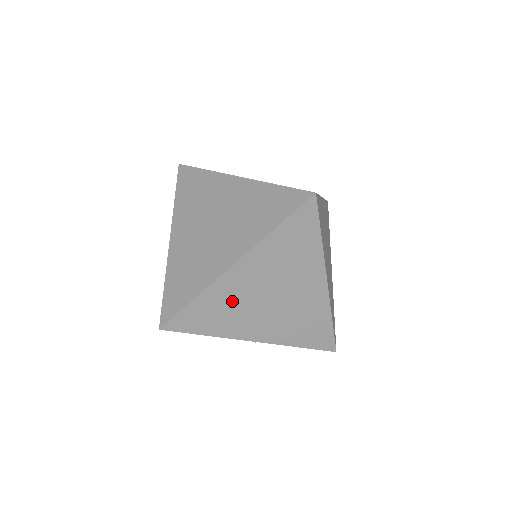
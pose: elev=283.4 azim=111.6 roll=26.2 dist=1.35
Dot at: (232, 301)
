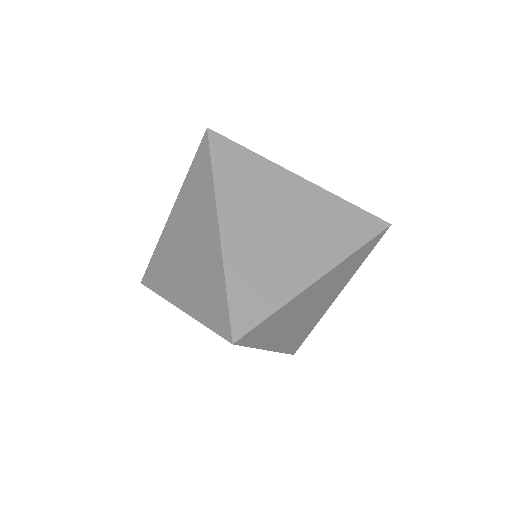
Dot at: occluded
